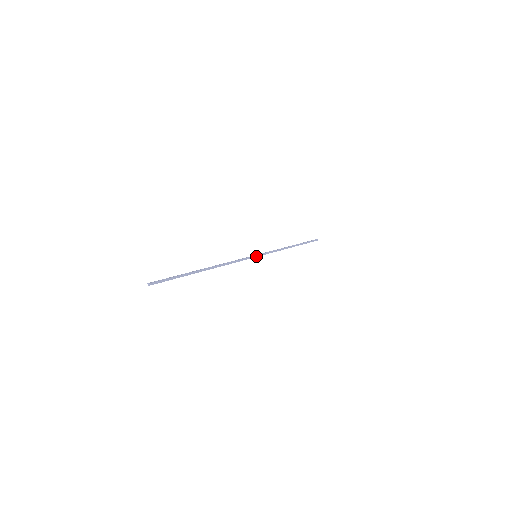
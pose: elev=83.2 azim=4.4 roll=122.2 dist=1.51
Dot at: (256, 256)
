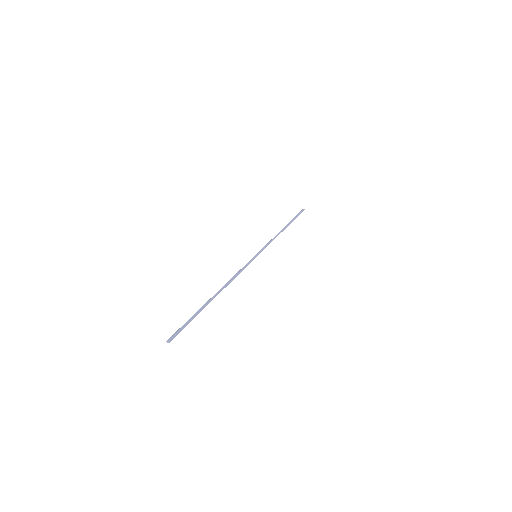
Dot at: (256, 256)
